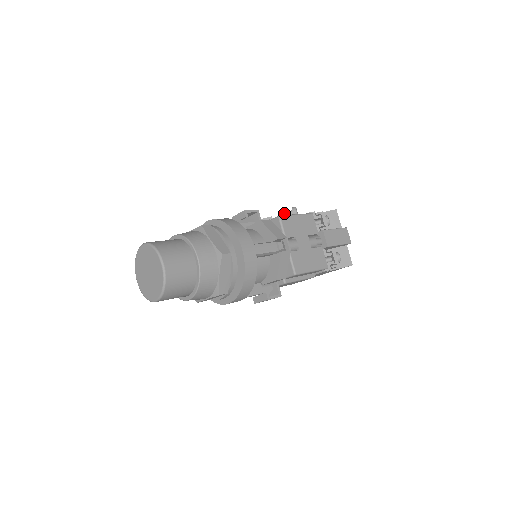
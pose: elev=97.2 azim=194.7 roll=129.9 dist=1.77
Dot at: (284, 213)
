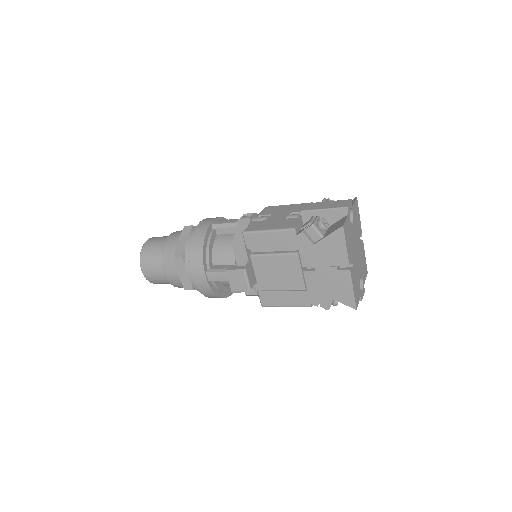
Dot at: occluded
